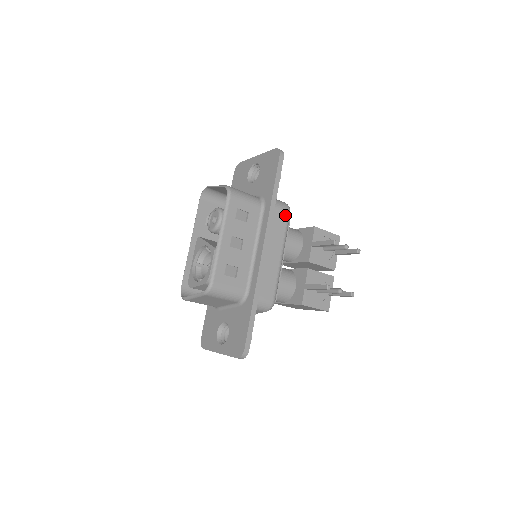
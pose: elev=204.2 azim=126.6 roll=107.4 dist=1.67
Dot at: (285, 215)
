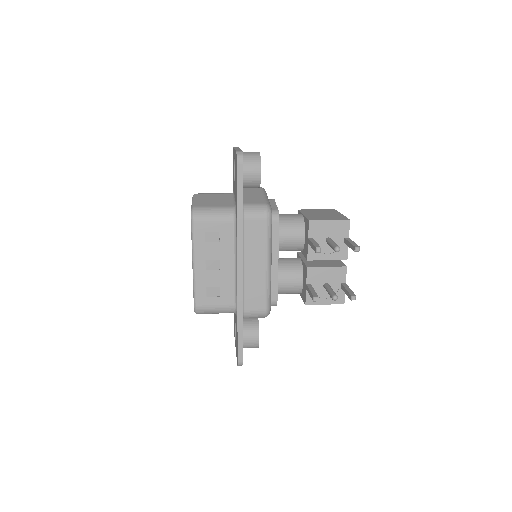
Dot at: (263, 223)
